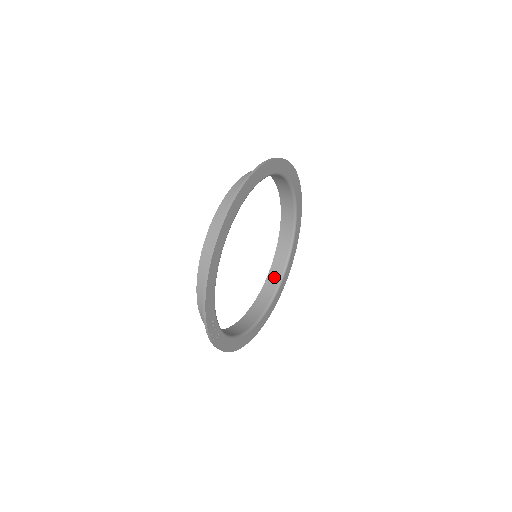
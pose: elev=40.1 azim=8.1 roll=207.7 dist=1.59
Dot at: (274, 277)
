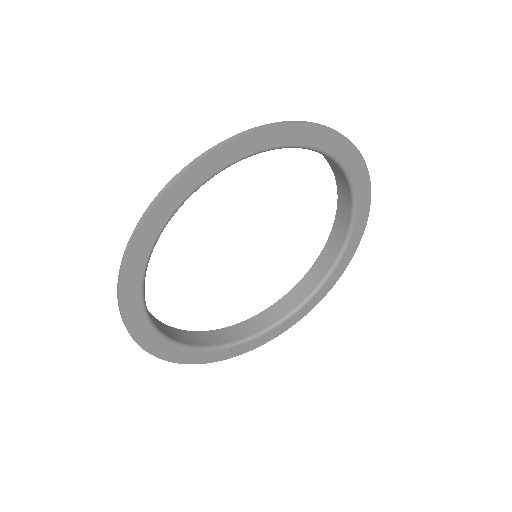
Dot at: (344, 203)
